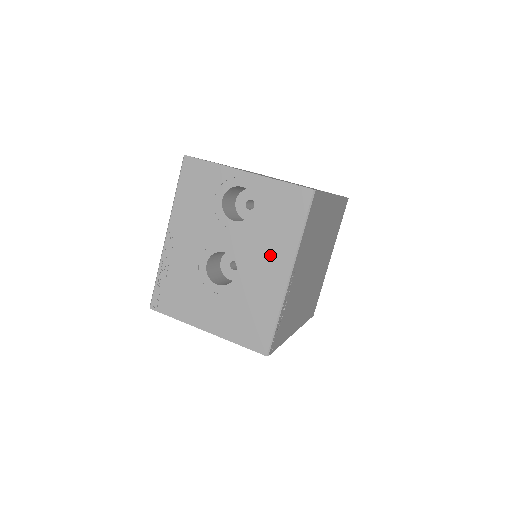
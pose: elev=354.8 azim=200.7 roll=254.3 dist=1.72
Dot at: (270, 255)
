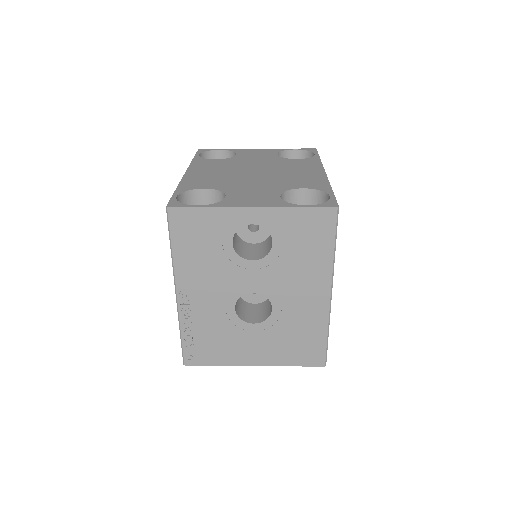
Dot at: (305, 282)
